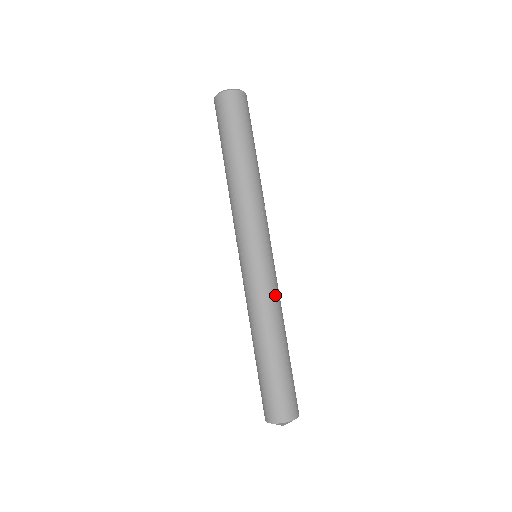
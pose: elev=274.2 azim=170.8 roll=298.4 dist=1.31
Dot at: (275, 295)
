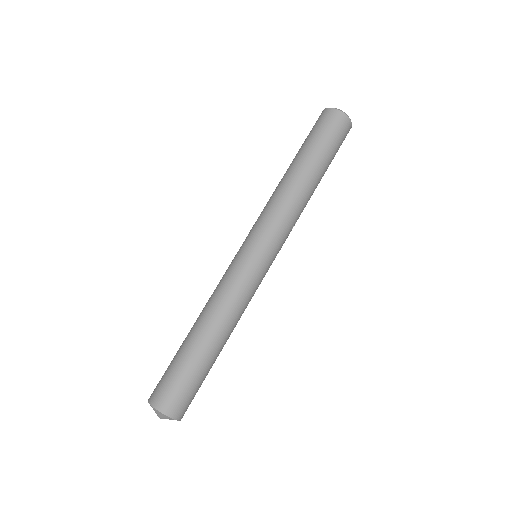
Dot at: occluded
